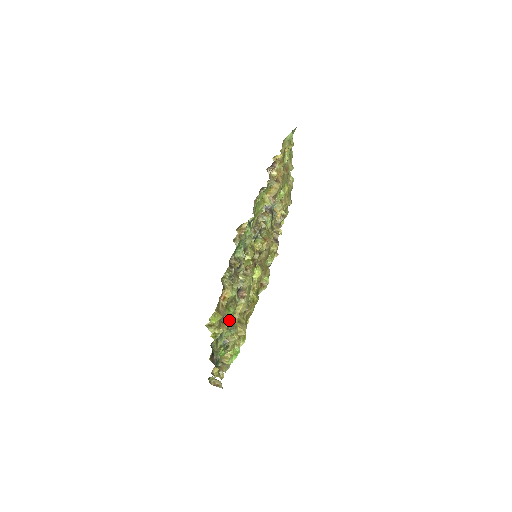
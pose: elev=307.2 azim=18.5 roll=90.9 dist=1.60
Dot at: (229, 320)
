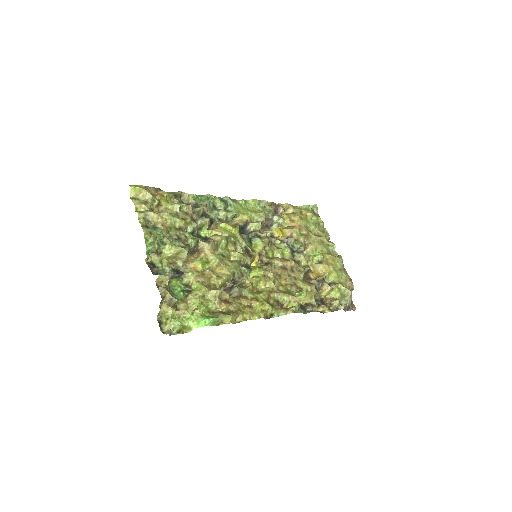
Dot at: (162, 212)
